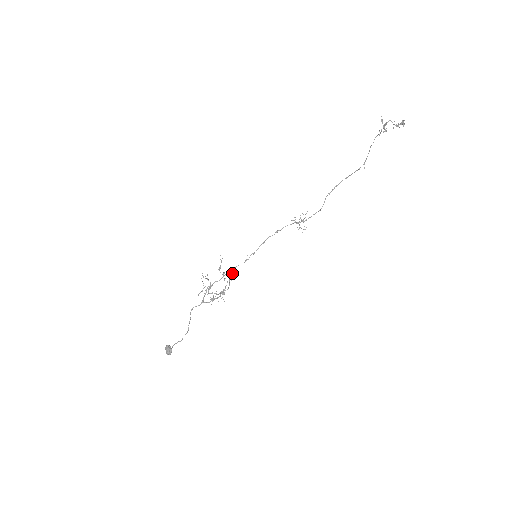
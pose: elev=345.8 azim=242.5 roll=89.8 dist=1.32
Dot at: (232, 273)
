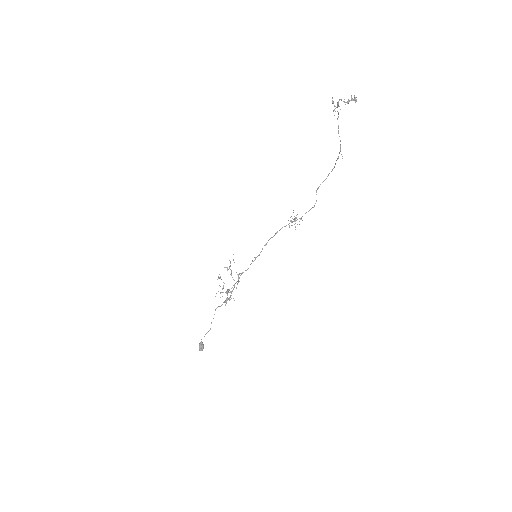
Dot at: (239, 273)
